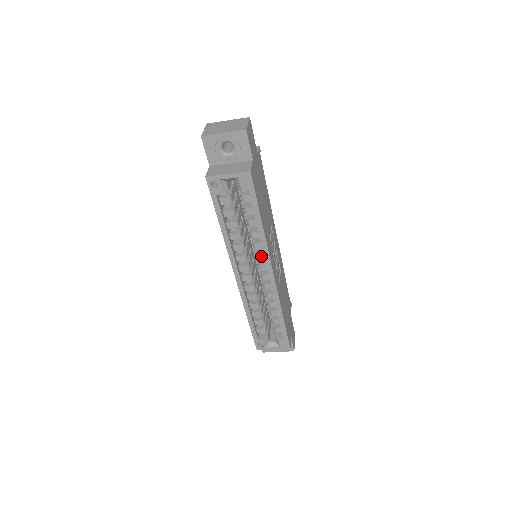
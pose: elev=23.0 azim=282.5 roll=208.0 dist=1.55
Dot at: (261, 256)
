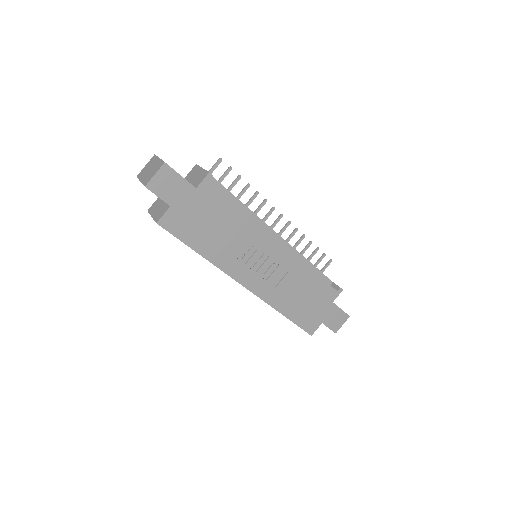
Dot at: occluded
